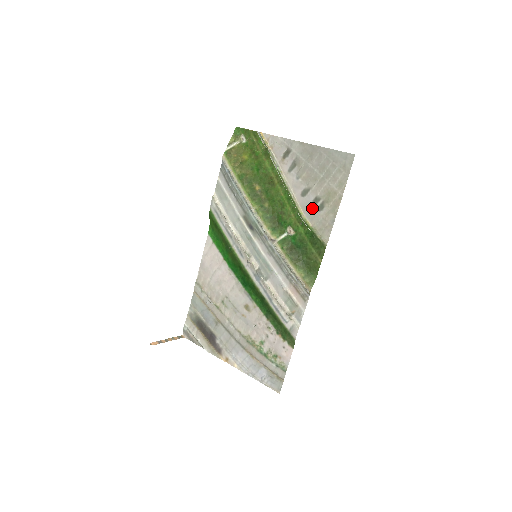
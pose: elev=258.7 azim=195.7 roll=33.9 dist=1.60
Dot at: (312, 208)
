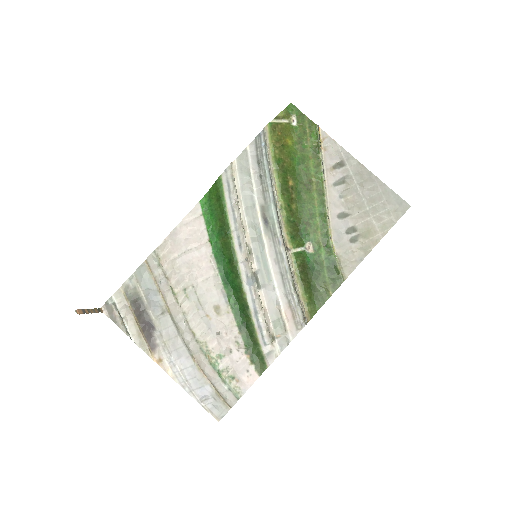
Dot at: (344, 235)
